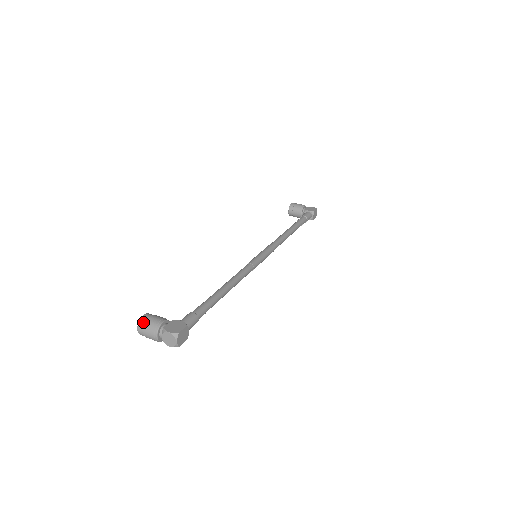
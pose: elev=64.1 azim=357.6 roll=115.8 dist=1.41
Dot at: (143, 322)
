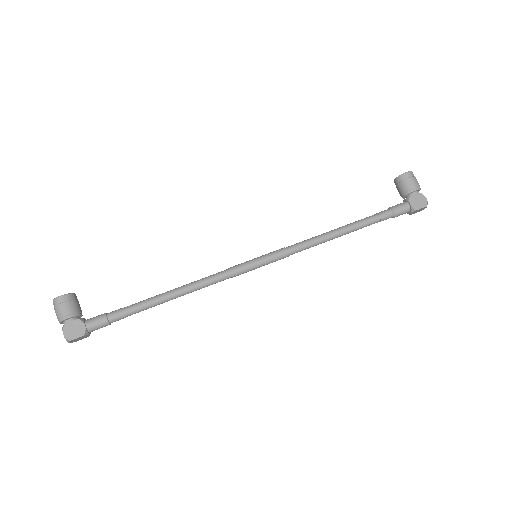
Dot at: (55, 304)
